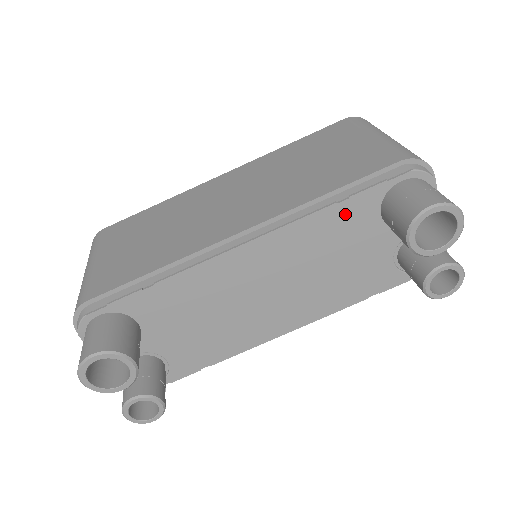
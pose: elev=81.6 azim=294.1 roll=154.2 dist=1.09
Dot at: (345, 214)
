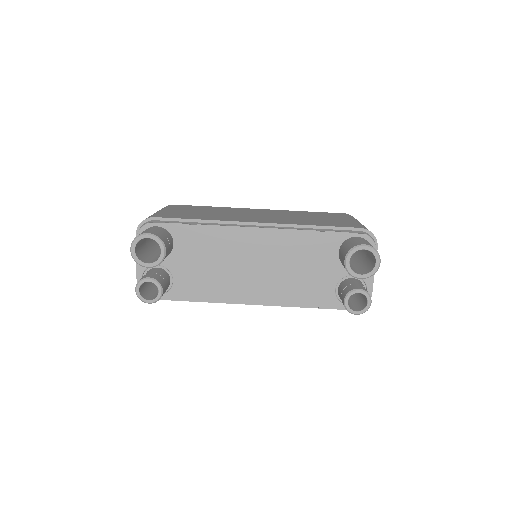
Dot at: (319, 240)
